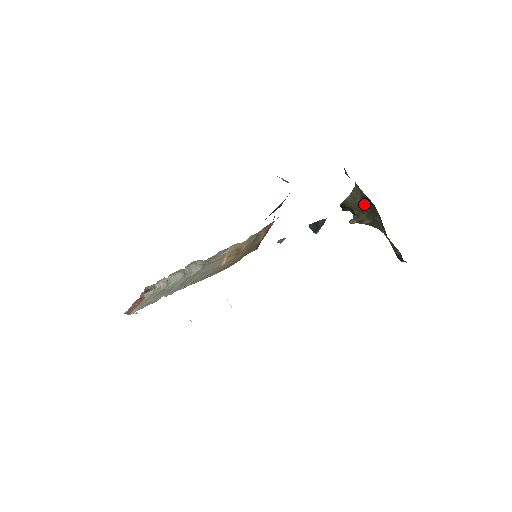
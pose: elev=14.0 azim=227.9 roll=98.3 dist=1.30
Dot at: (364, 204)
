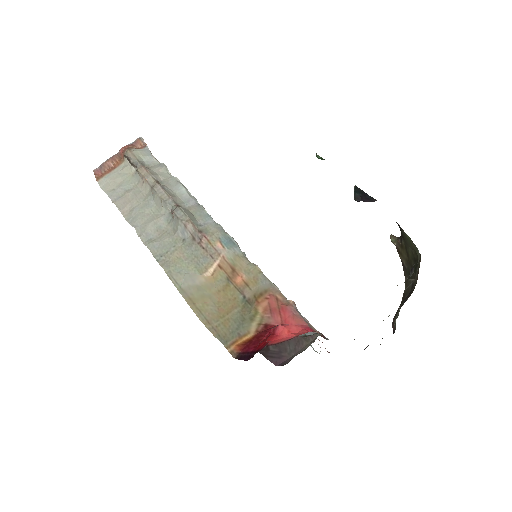
Dot at: (414, 256)
